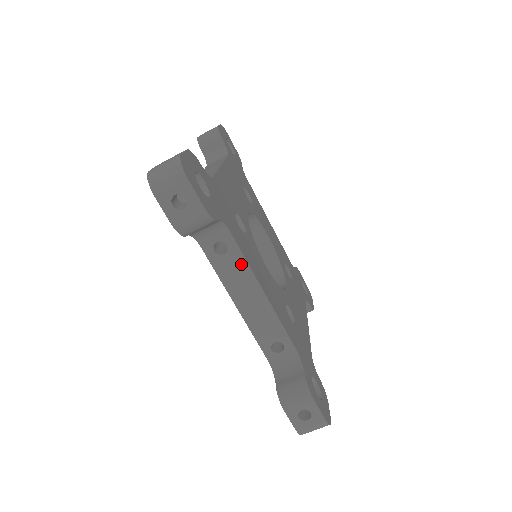
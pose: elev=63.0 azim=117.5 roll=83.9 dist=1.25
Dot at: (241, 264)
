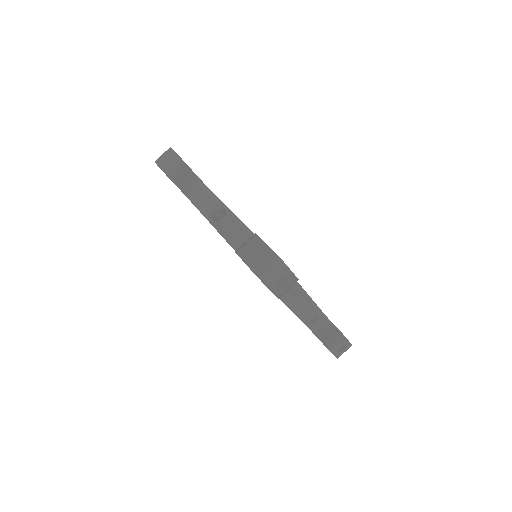
Dot at: (296, 288)
